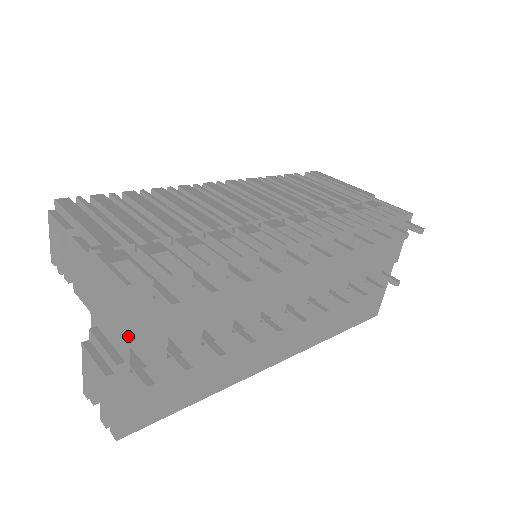
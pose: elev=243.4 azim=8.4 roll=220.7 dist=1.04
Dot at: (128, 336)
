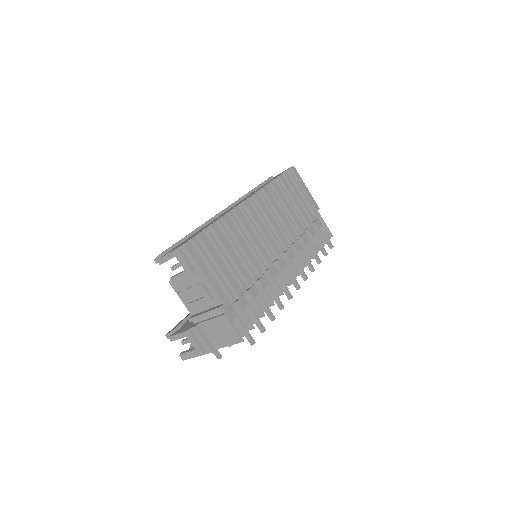
Dot at: (225, 346)
